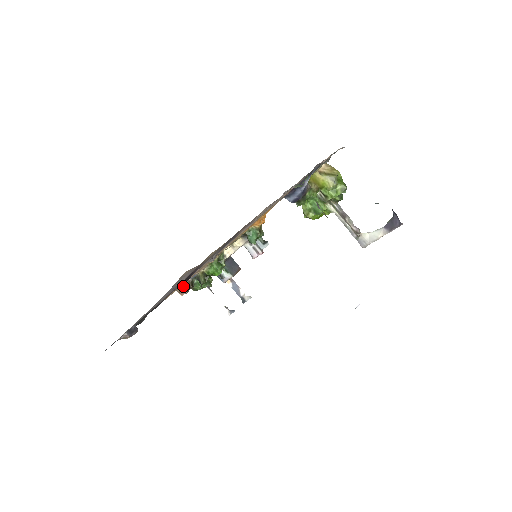
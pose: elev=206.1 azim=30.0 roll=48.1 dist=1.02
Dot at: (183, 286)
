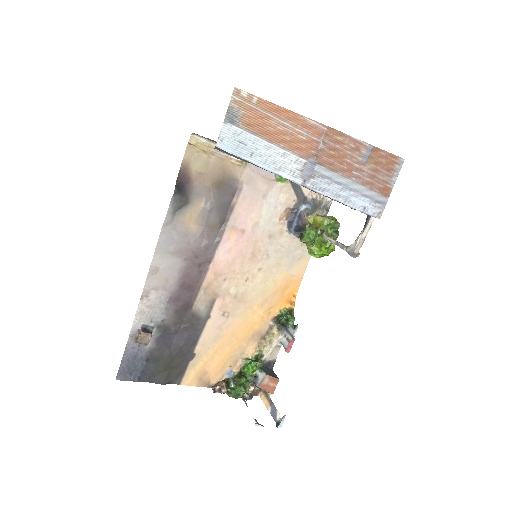
Dot at: (176, 190)
